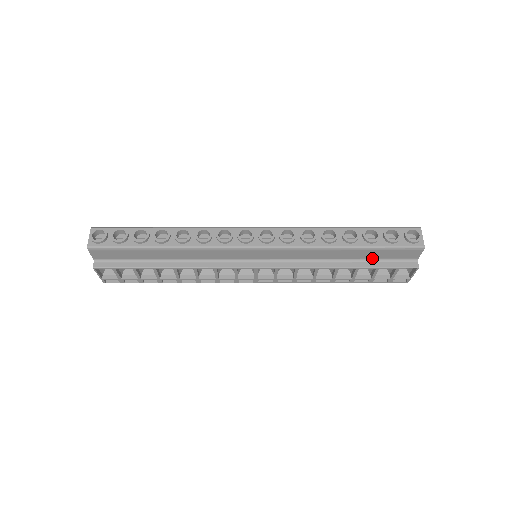
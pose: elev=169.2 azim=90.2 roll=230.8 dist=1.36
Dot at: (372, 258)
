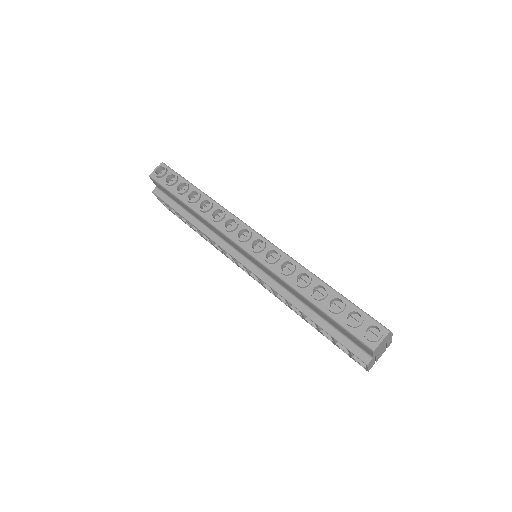
Dot at: (333, 325)
